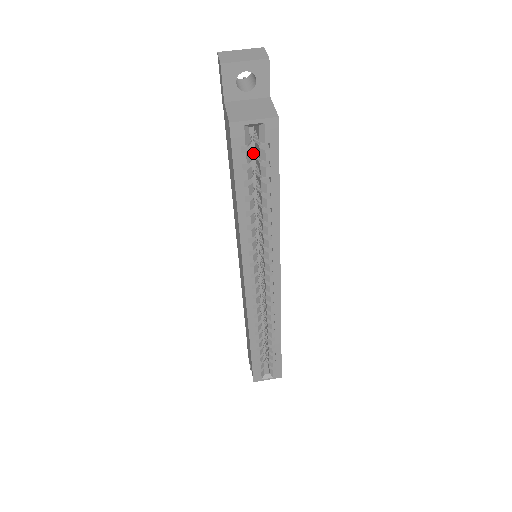
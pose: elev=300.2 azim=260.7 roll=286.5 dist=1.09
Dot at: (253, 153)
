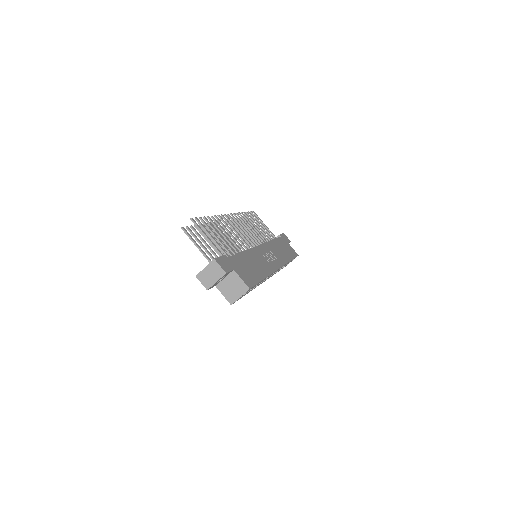
Dot at: occluded
